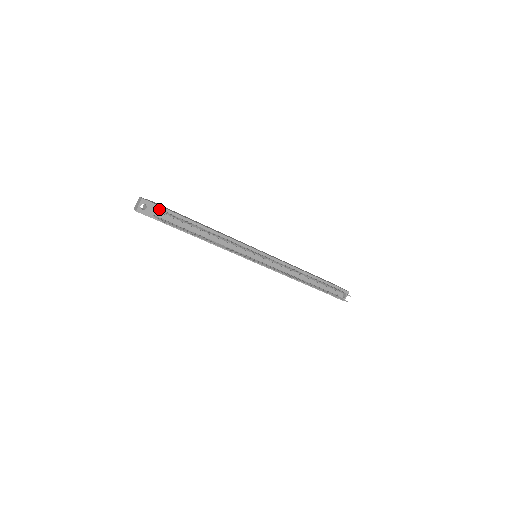
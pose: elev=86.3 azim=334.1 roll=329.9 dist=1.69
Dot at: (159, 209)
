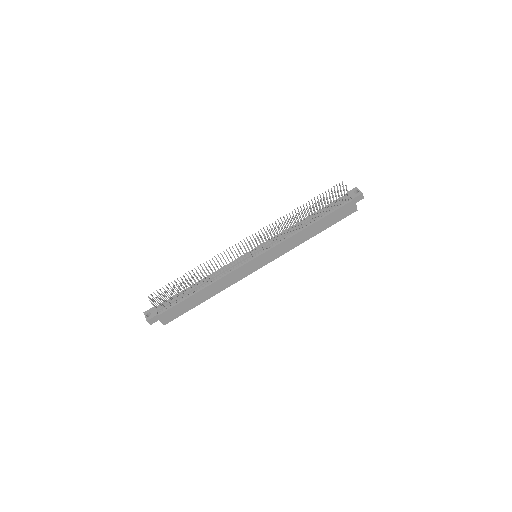
Dot at: (154, 303)
